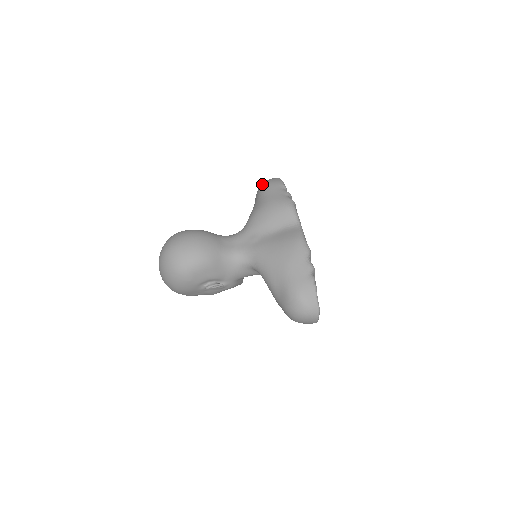
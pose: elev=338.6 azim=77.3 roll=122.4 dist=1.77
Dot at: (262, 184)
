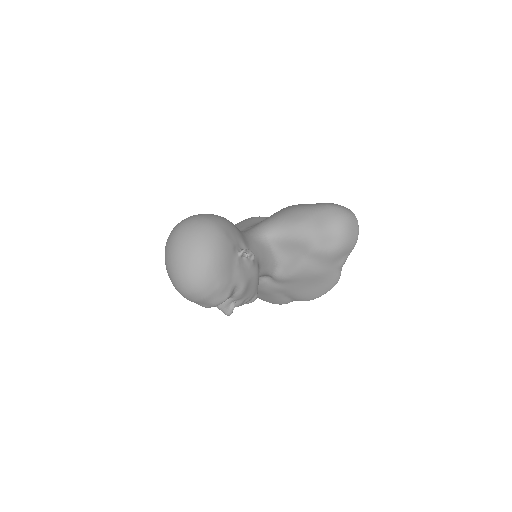
Dot at: occluded
